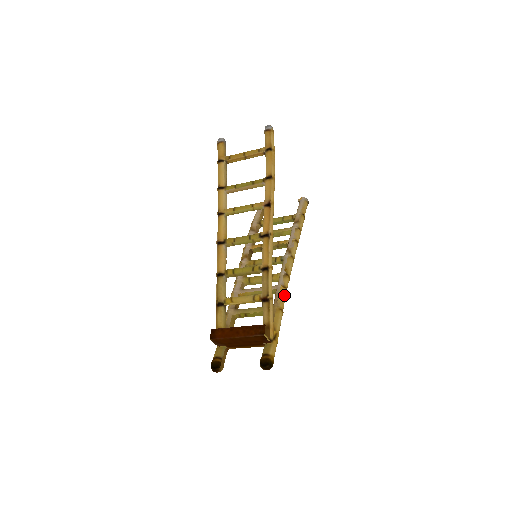
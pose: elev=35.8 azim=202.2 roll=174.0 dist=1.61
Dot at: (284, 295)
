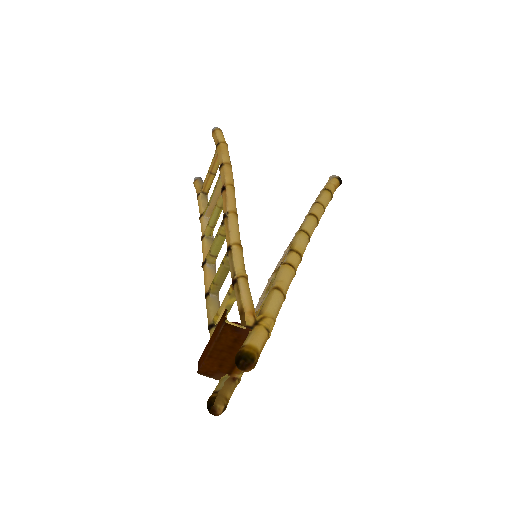
Dot at: (284, 272)
